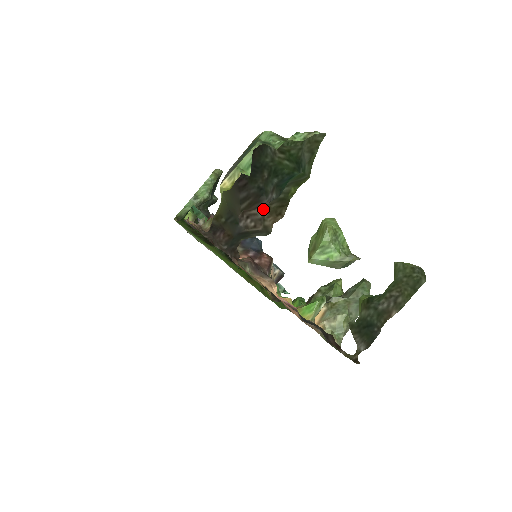
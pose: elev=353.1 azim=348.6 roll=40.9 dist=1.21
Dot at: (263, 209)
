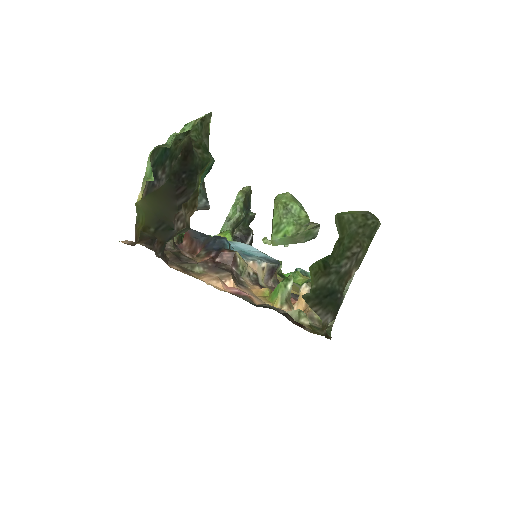
Dot at: (184, 207)
